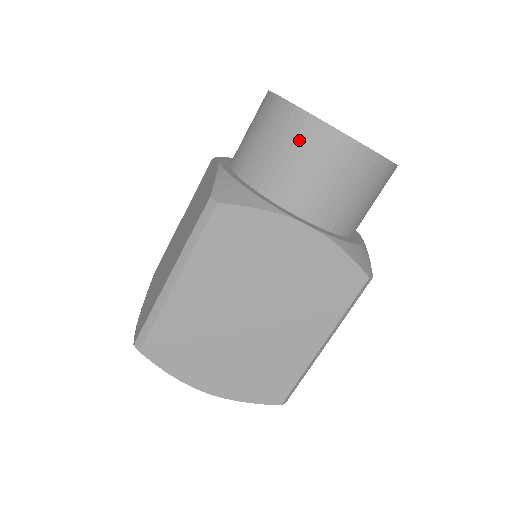
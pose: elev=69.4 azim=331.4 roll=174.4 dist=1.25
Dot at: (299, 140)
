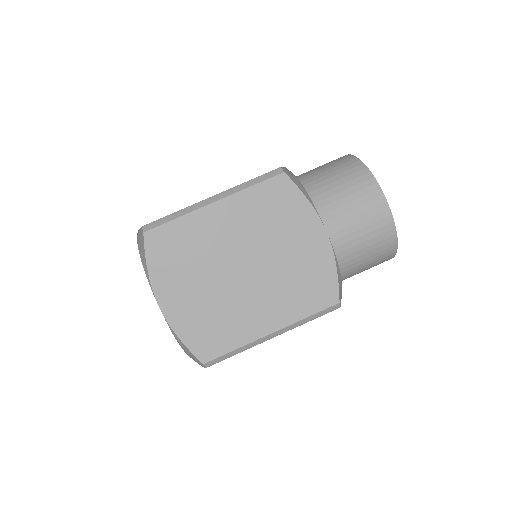
Dot at: (354, 181)
